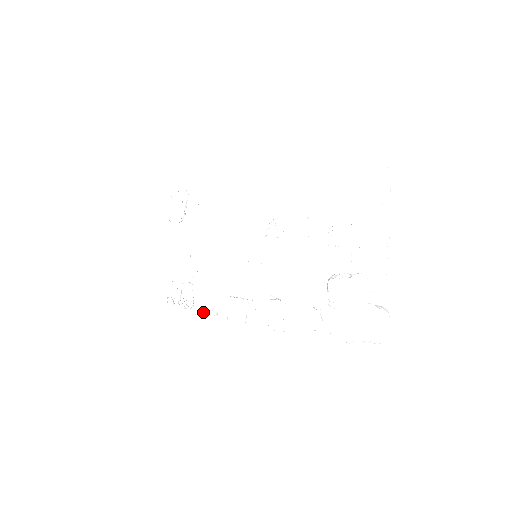
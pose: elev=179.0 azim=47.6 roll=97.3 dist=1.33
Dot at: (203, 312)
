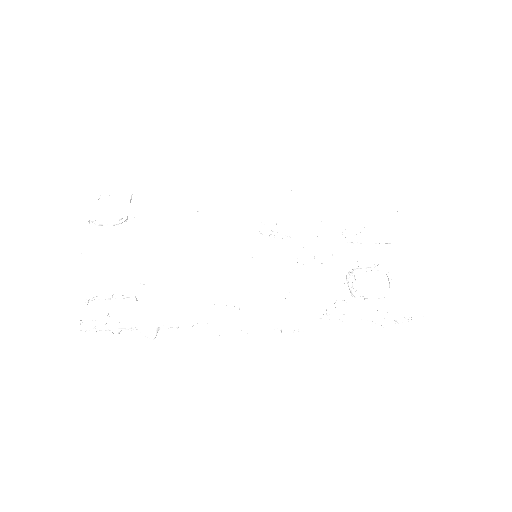
Dot at: (157, 332)
